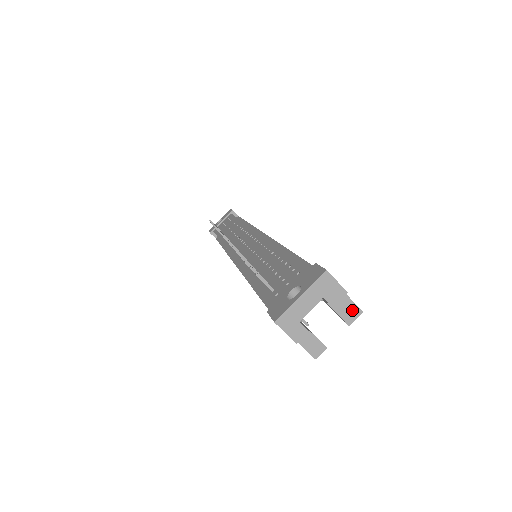
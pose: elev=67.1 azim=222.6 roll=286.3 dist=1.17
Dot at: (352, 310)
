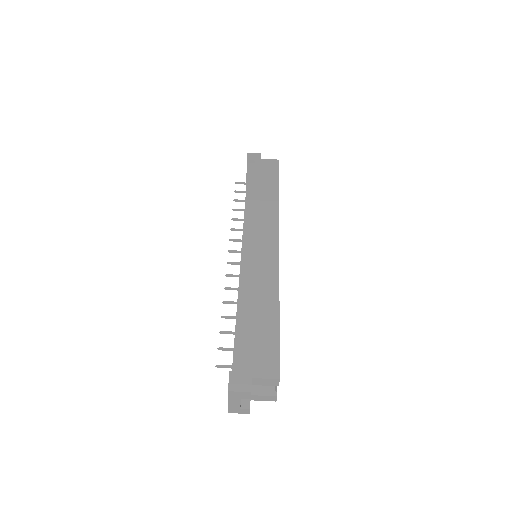
Dot at: (272, 381)
